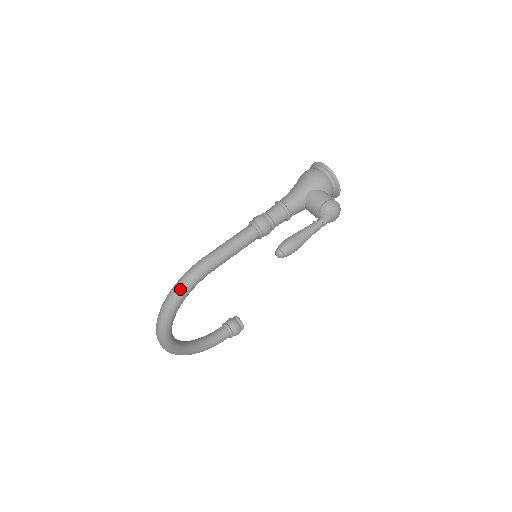
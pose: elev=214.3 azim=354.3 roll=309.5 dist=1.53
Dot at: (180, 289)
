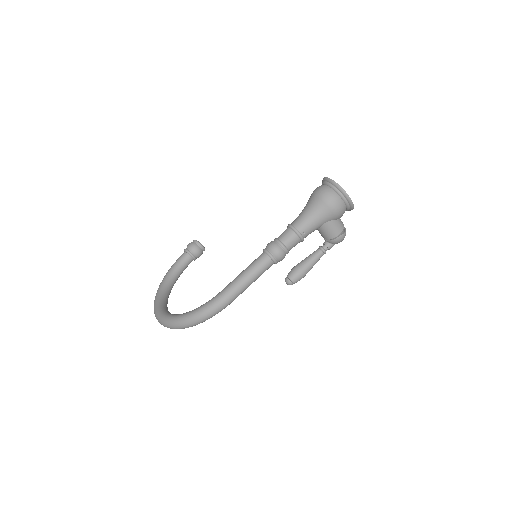
Dot at: (202, 321)
